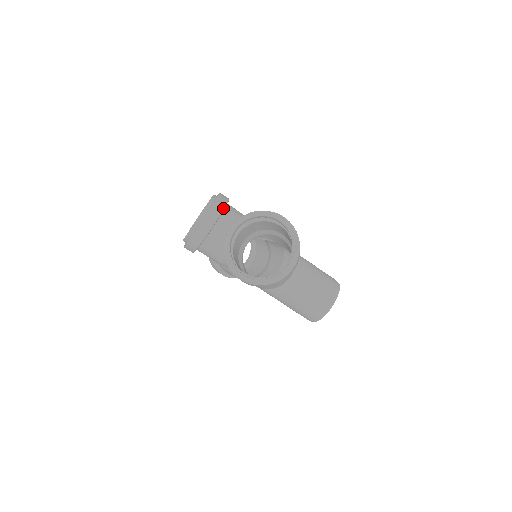
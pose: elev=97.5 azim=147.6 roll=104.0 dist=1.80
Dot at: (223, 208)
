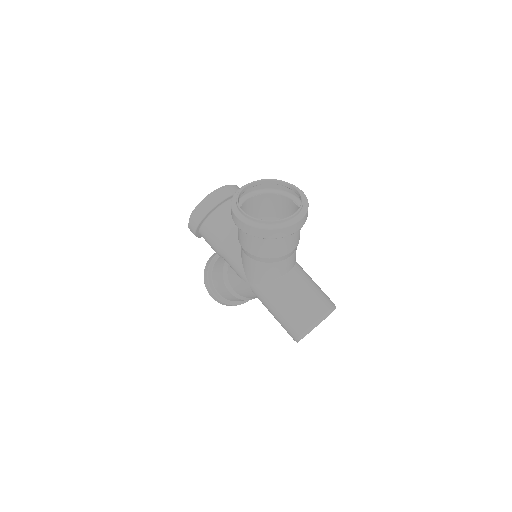
Dot at: occluded
